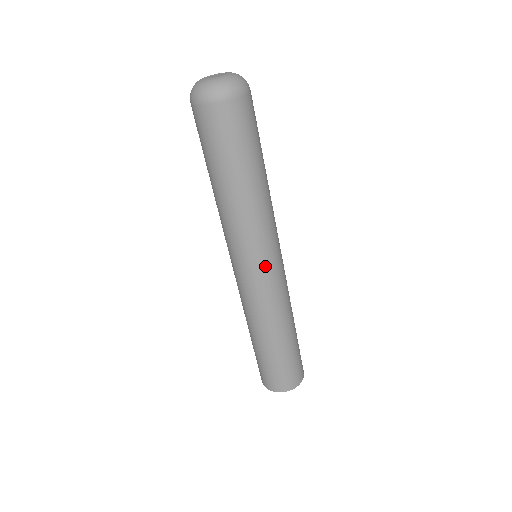
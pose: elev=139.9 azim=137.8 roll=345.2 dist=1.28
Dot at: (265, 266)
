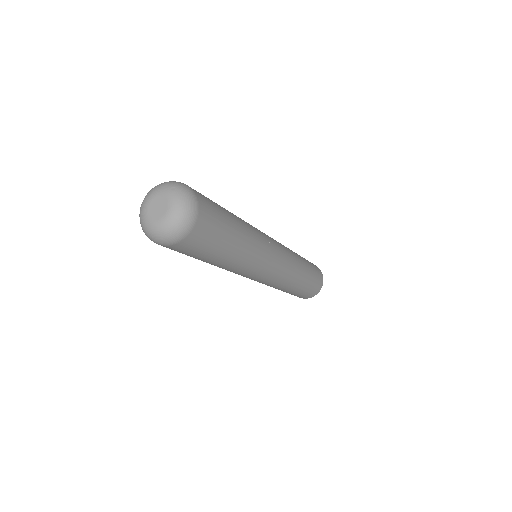
Dot at: (263, 277)
